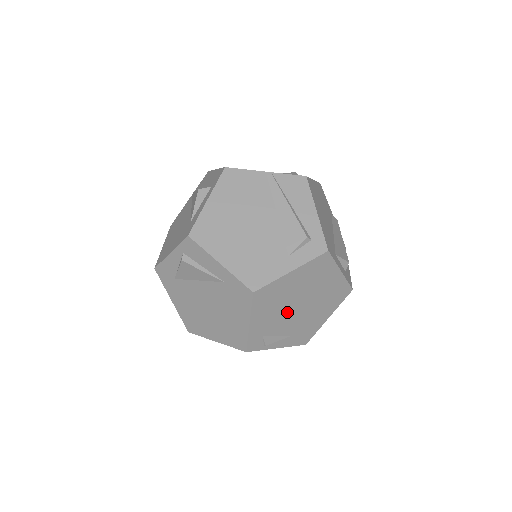
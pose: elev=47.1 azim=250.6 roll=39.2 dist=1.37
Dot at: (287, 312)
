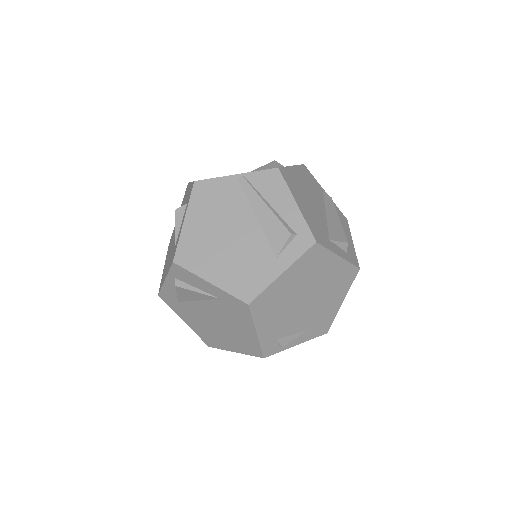
Dot at: (294, 311)
